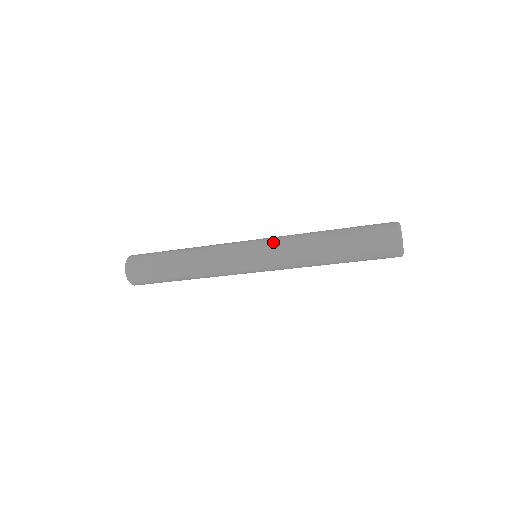
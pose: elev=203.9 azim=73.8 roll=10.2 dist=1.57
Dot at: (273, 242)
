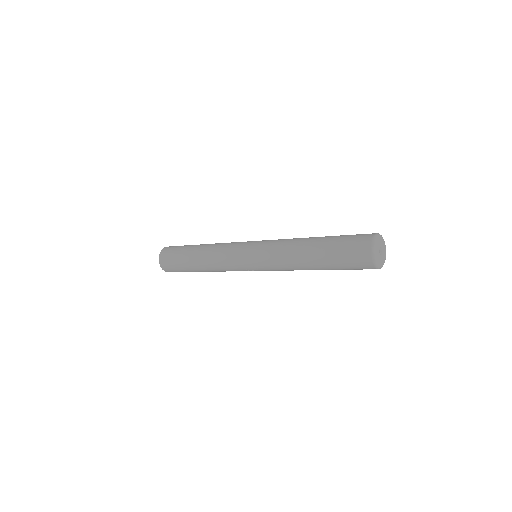
Dot at: (266, 243)
